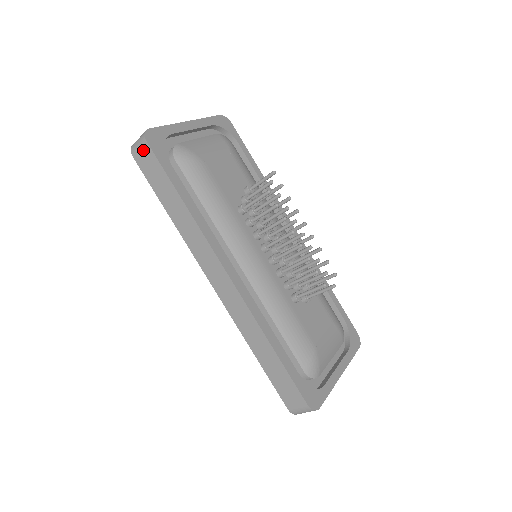
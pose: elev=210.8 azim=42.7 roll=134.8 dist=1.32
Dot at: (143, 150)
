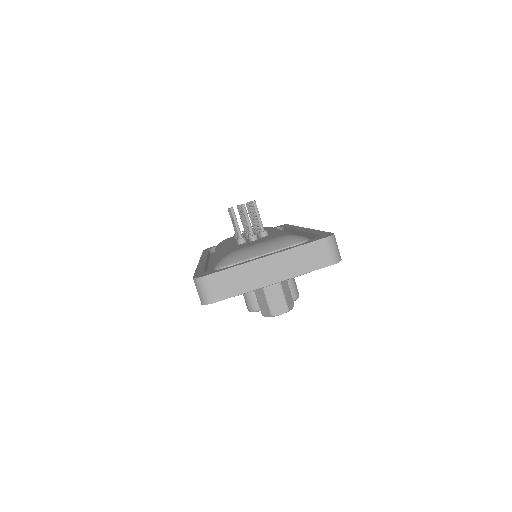
Dot at: occluded
